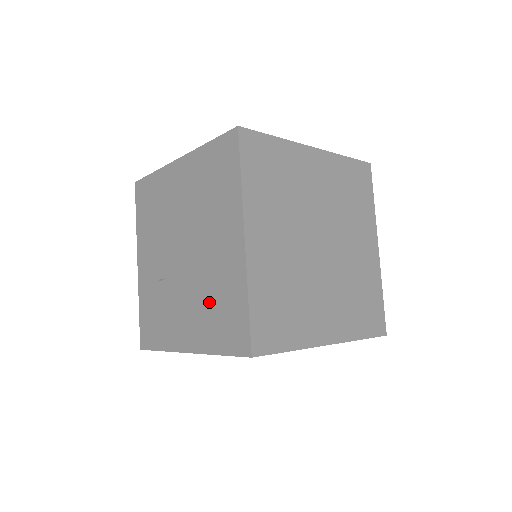
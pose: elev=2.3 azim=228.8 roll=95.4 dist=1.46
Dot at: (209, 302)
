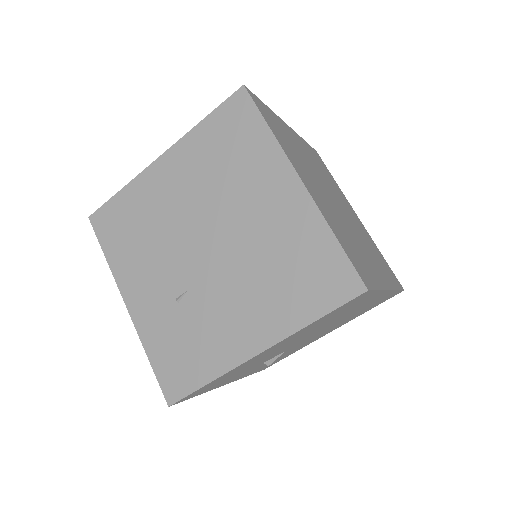
Dot at: (274, 273)
